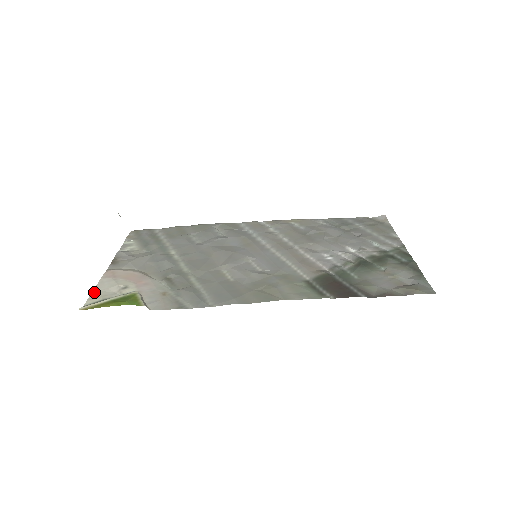
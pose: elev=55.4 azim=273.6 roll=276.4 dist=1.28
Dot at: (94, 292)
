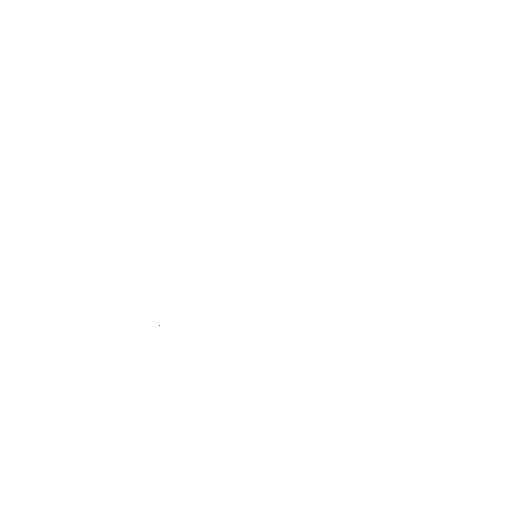
Dot at: occluded
